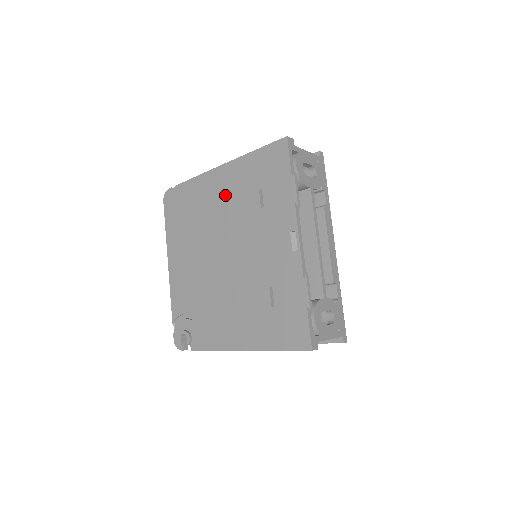
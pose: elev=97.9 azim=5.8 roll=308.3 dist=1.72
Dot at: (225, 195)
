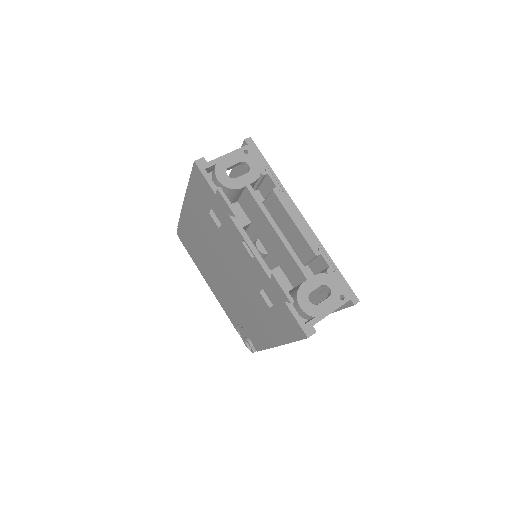
Dot at: (199, 225)
